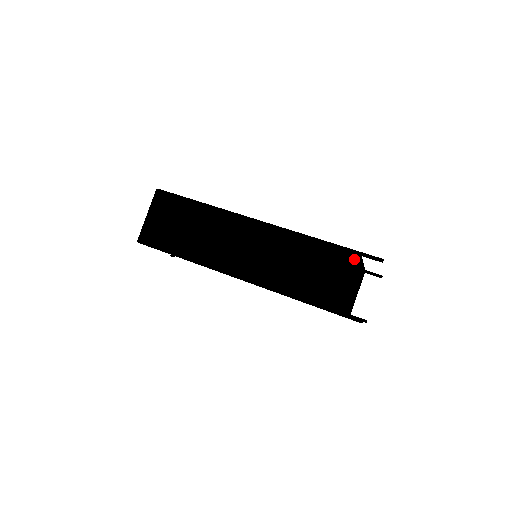
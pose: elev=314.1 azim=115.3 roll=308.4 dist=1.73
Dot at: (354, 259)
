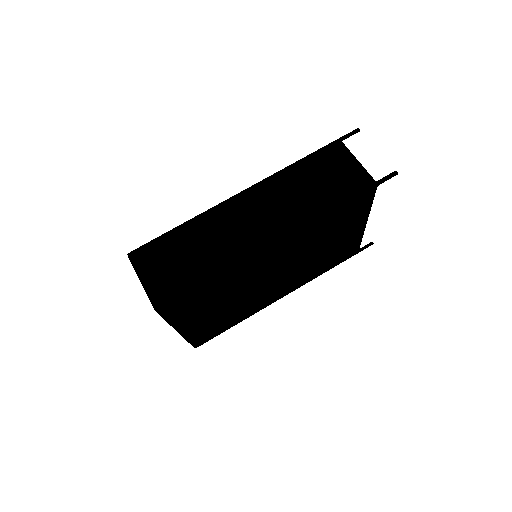
Dot at: (341, 146)
